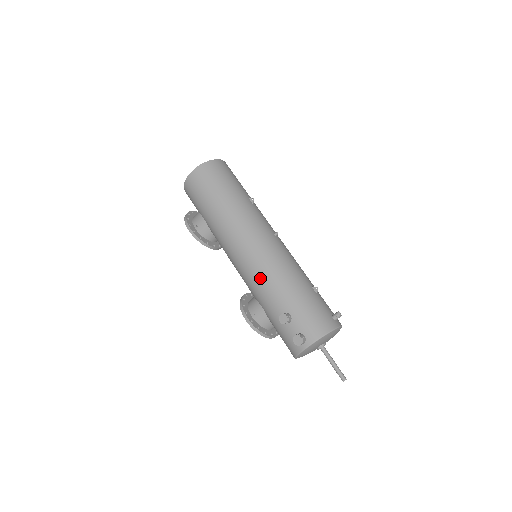
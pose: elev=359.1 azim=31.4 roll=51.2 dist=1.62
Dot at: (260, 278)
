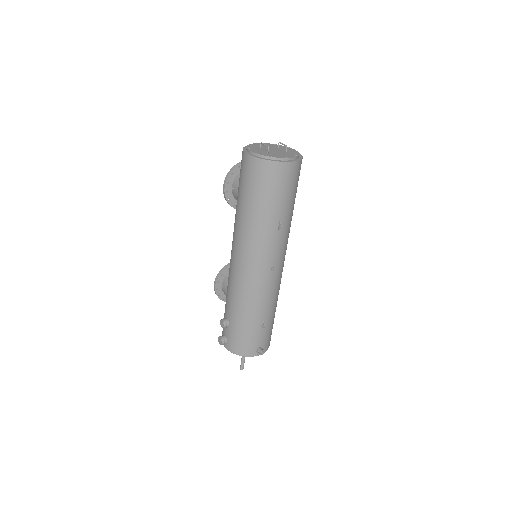
Dot at: (231, 286)
